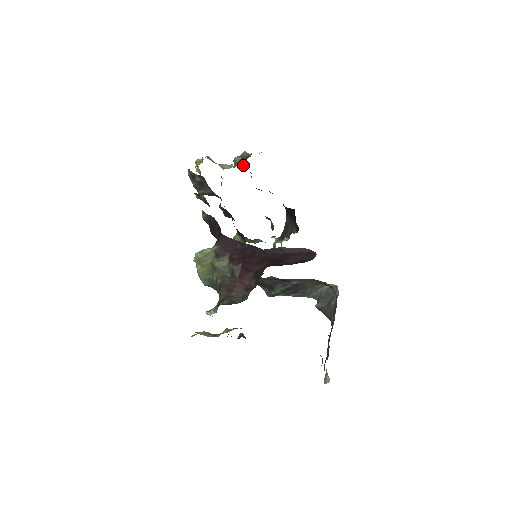
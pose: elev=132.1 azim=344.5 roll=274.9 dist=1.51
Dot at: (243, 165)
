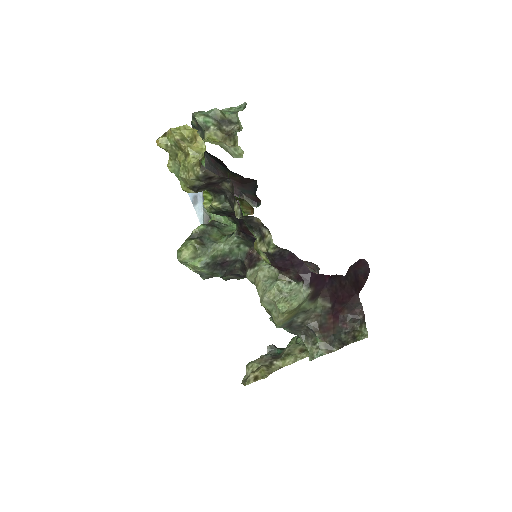
Dot at: (193, 120)
